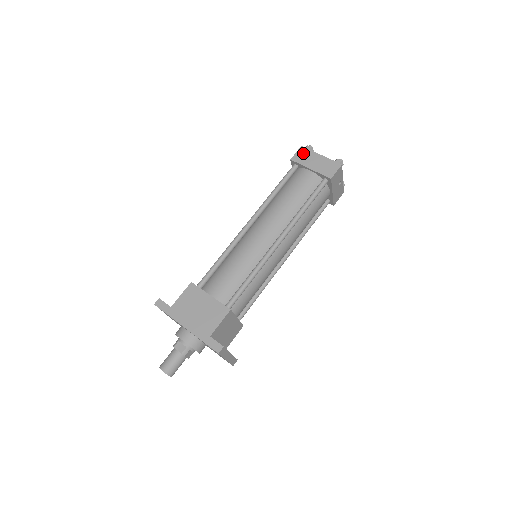
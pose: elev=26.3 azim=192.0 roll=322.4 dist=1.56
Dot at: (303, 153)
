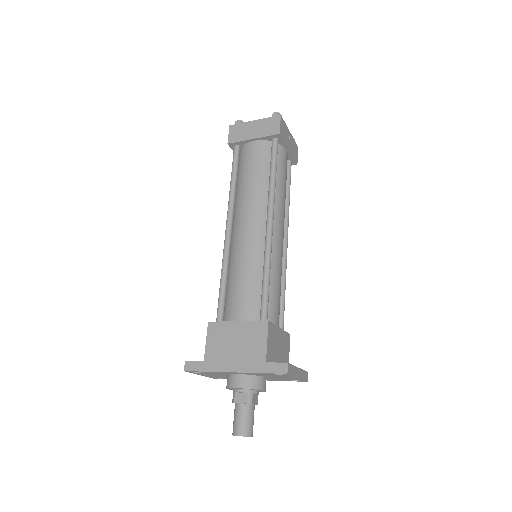
Dot at: (236, 130)
